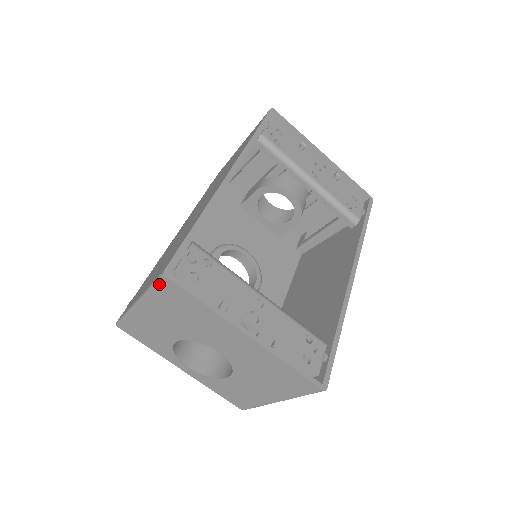
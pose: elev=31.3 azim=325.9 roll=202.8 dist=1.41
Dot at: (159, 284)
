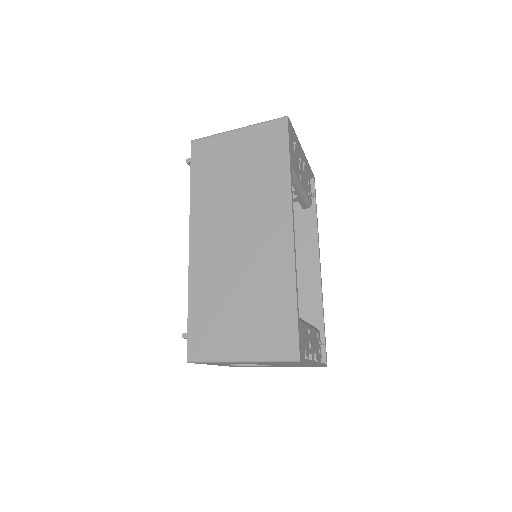
Dot at: (286, 362)
